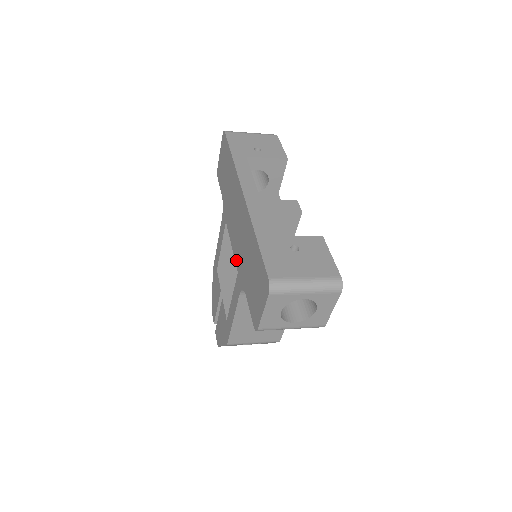
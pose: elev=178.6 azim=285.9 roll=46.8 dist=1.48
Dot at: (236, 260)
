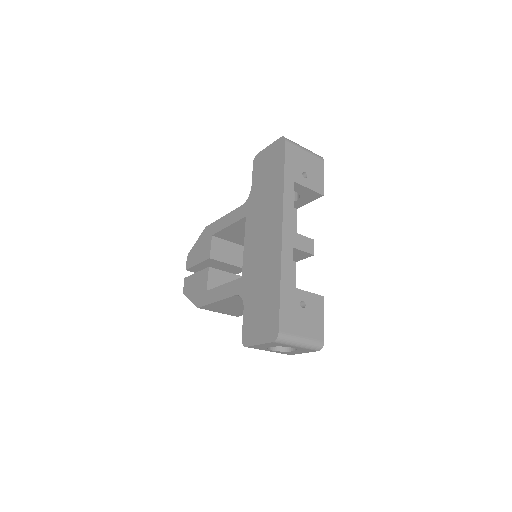
Dot at: (245, 266)
